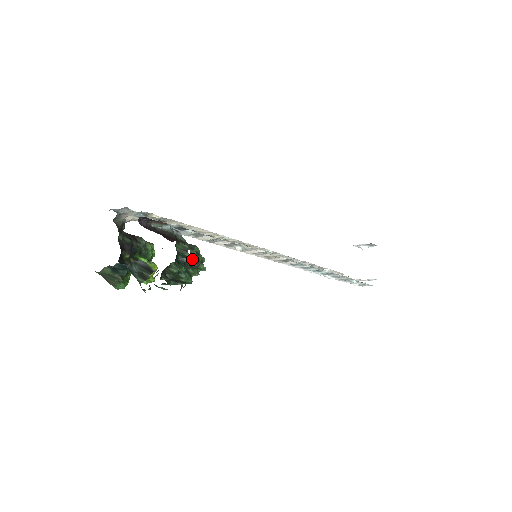
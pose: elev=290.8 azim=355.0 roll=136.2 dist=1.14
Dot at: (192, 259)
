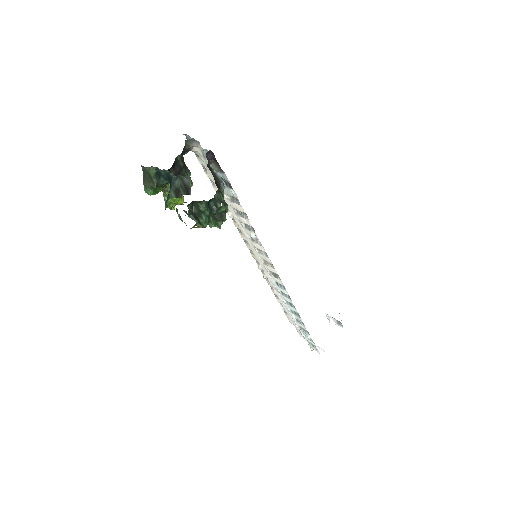
Dot at: (219, 212)
